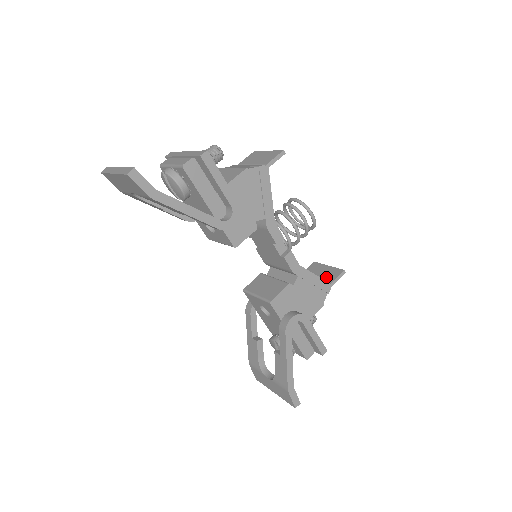
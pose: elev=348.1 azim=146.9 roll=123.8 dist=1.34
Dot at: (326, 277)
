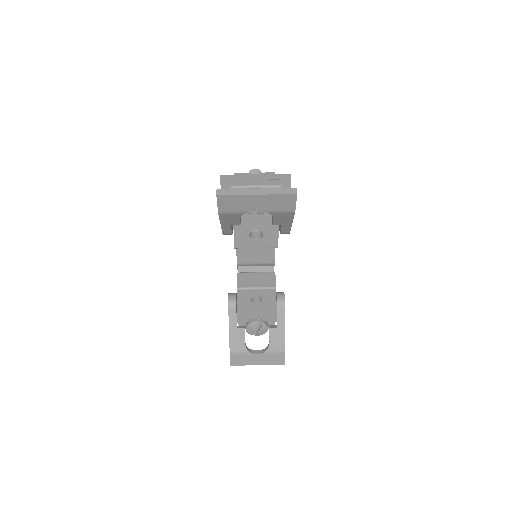
Dot at: occluded
